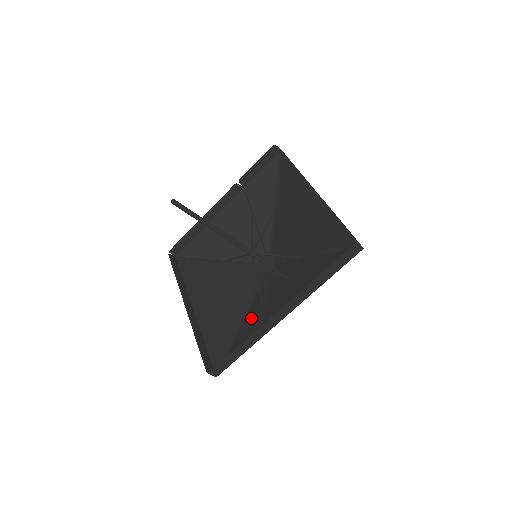
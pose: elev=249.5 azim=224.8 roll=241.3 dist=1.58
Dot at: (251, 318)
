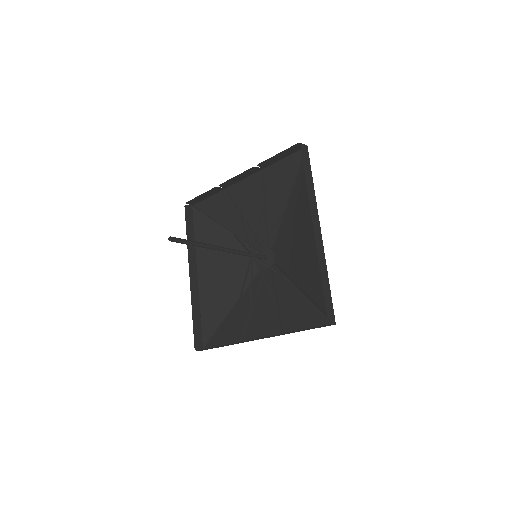
Dot at: (240, 312)
